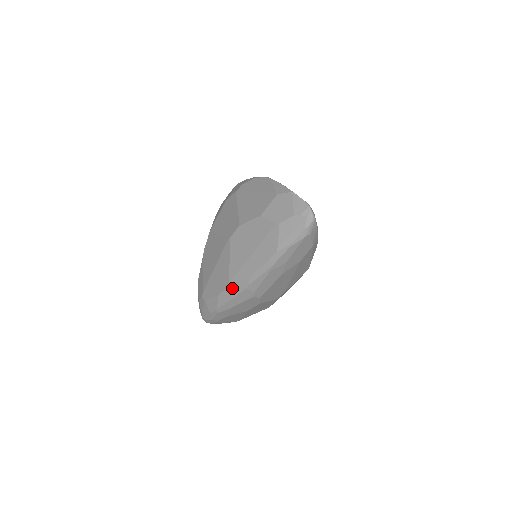
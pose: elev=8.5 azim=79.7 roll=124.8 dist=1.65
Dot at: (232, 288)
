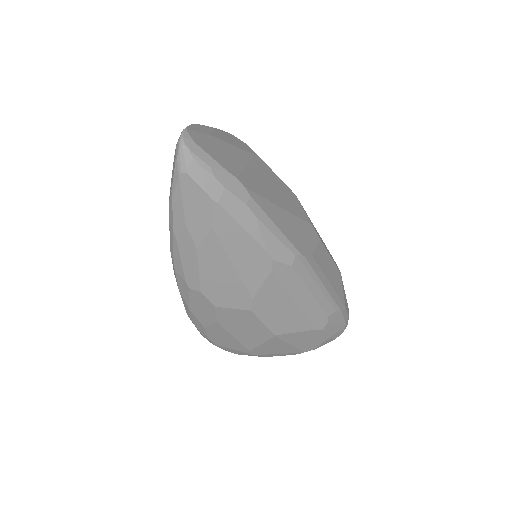
Dot at: occluded
